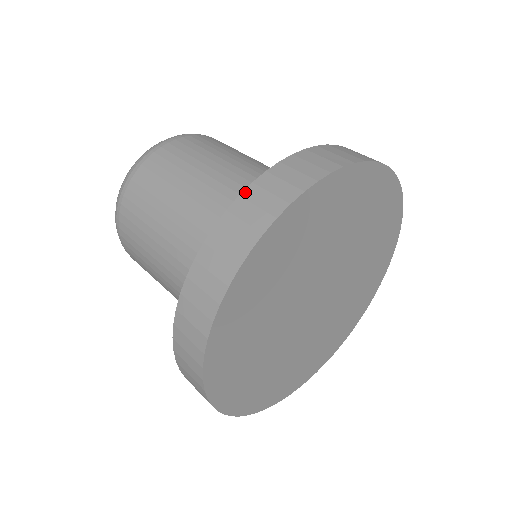
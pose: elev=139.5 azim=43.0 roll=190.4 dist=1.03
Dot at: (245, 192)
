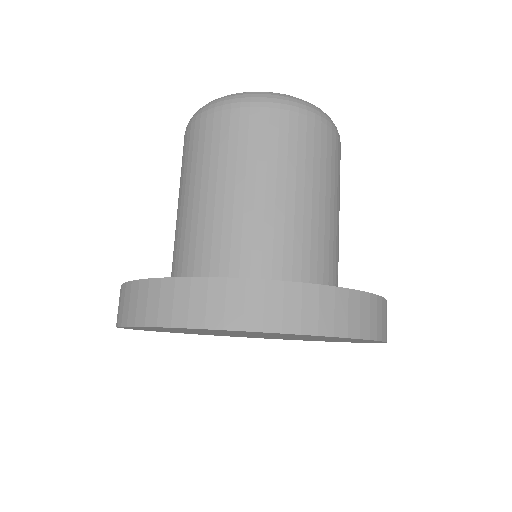
Dot at: (134, 283)
